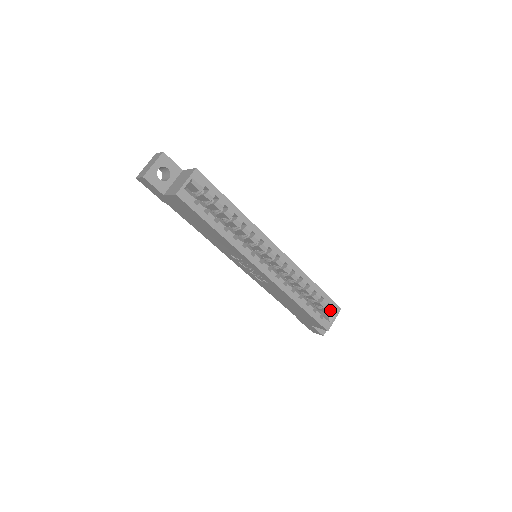
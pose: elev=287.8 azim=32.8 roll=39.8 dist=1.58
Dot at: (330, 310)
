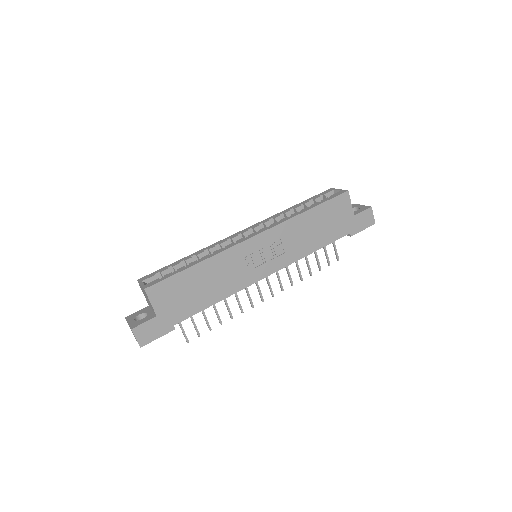
Dot at: (328, 194)
